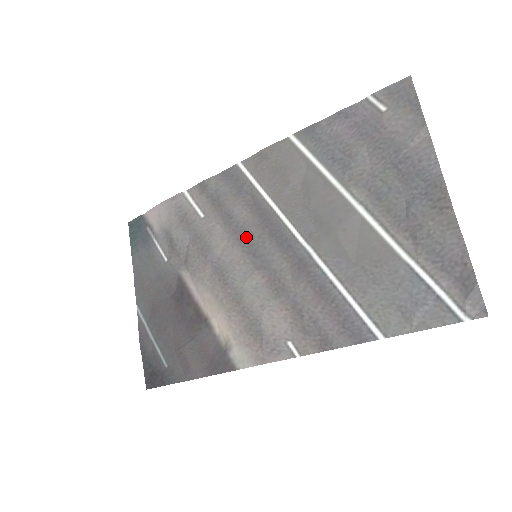
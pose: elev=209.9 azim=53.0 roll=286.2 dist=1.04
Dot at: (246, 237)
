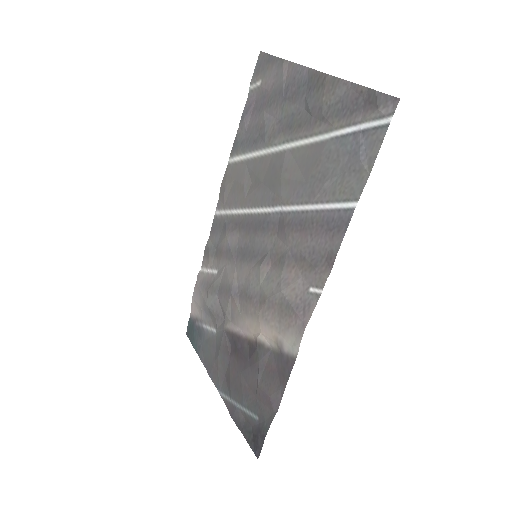
Dot at: (244, 251)
